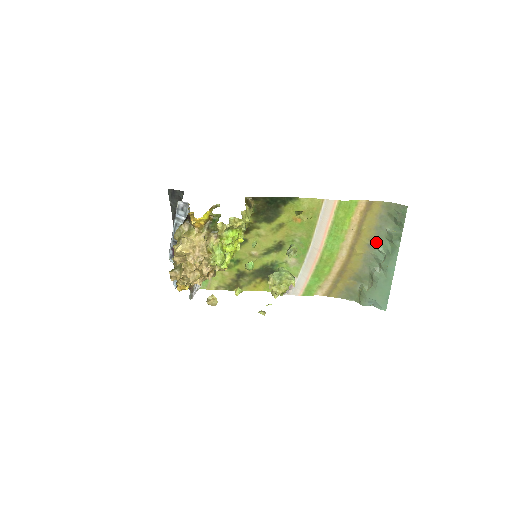
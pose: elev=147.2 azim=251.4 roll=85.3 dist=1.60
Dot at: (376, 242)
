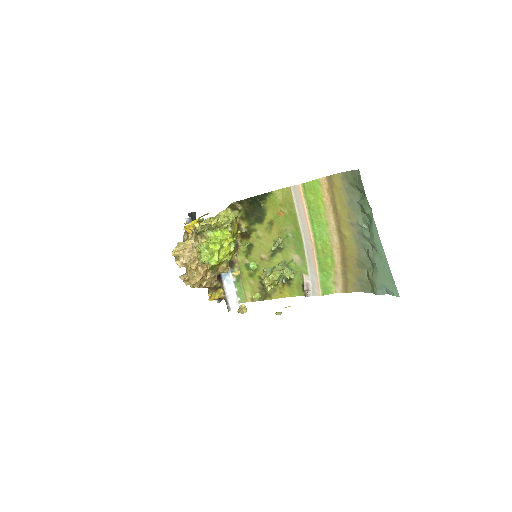
Dot at: (356, 218)
